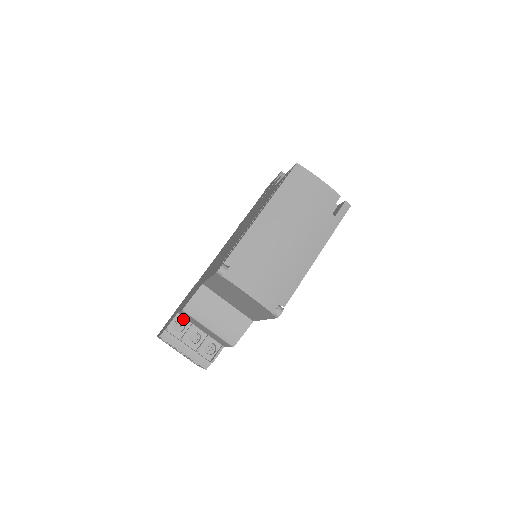
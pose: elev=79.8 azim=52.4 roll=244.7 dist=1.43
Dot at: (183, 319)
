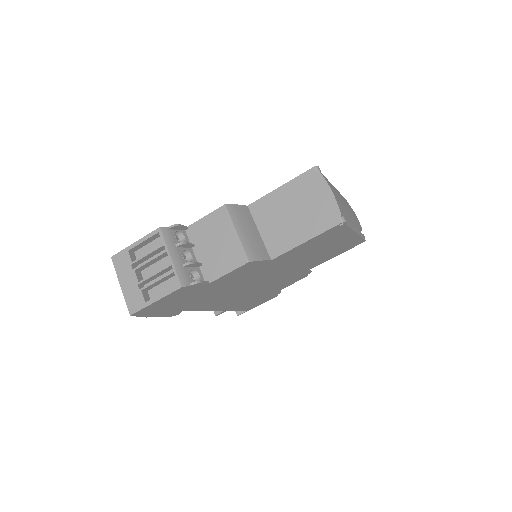
Dot at: (186, 236)
